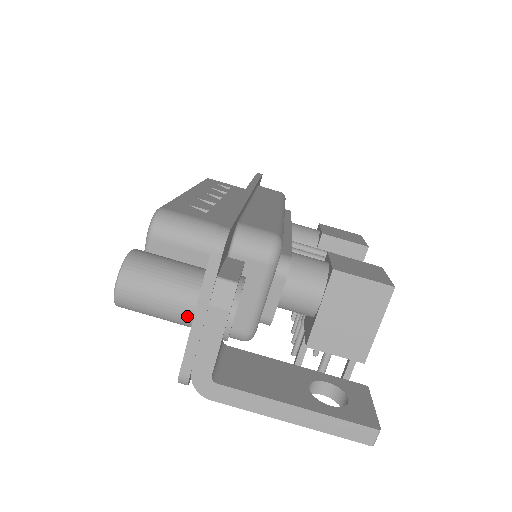
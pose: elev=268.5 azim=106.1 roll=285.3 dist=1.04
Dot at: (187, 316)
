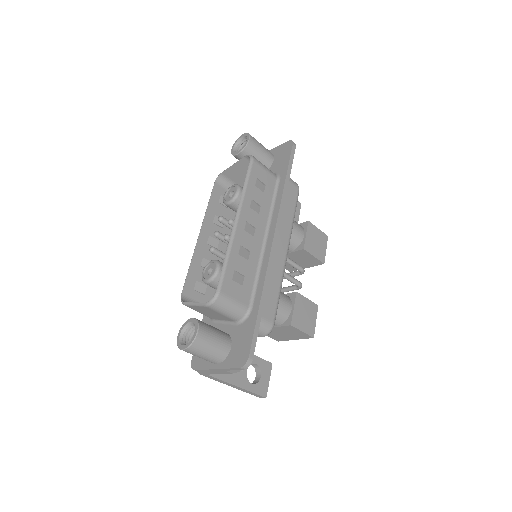
Dot at: (211, 362)
